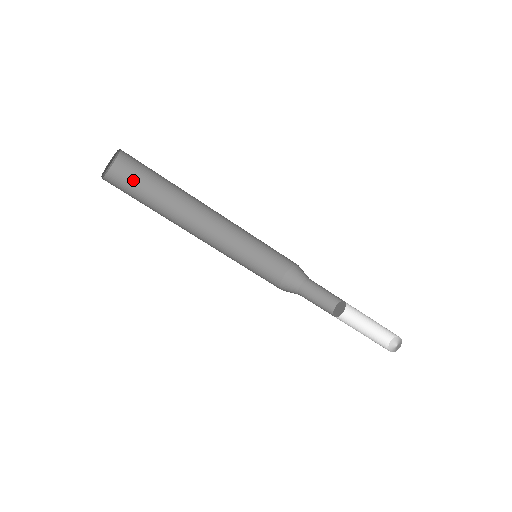
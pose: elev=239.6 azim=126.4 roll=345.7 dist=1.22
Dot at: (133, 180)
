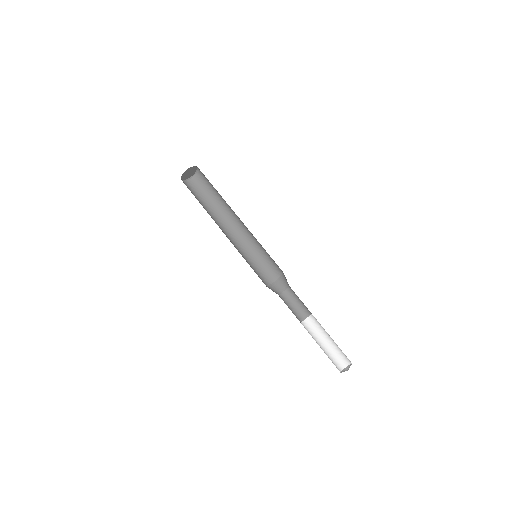
Dot at: (191, 192)
